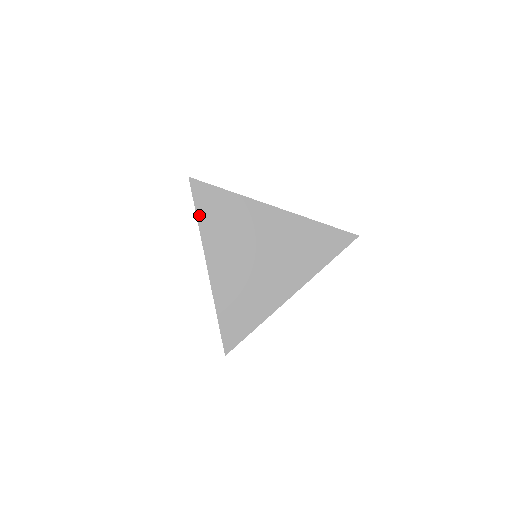
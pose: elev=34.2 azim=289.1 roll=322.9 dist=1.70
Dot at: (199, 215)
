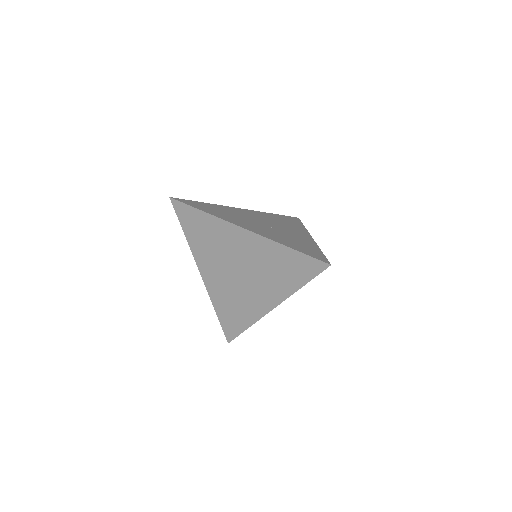
Dot at: (185, 231)
